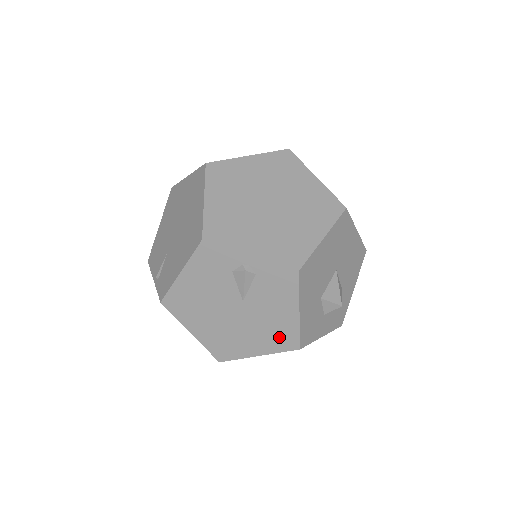
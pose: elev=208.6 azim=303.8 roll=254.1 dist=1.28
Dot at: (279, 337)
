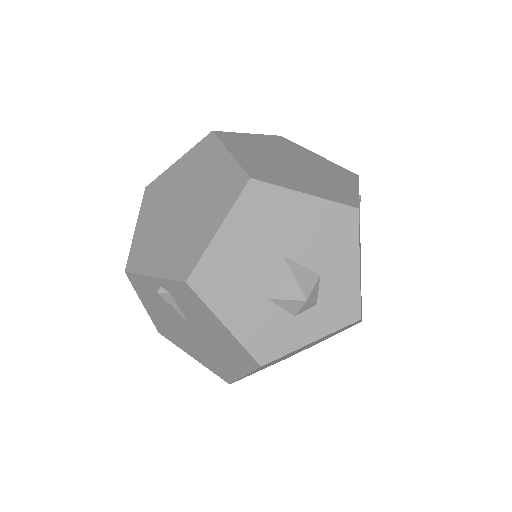
Dot at: (237, 355)
